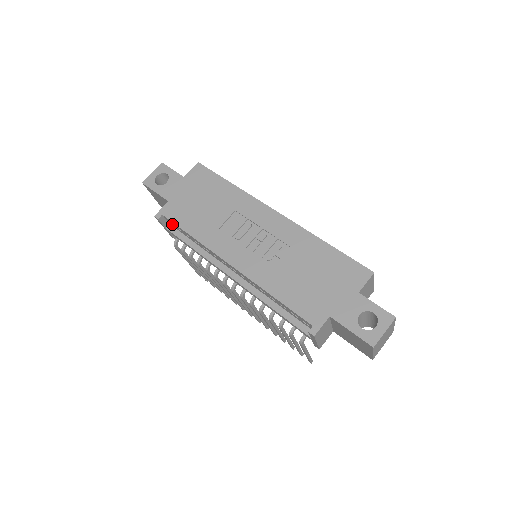
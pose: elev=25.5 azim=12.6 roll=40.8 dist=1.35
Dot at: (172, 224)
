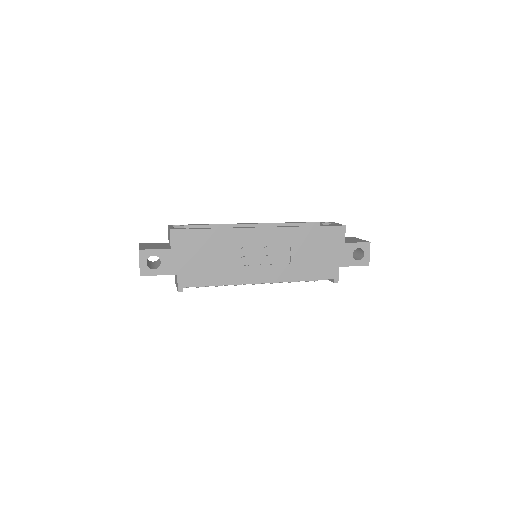
Dot at: occluded
